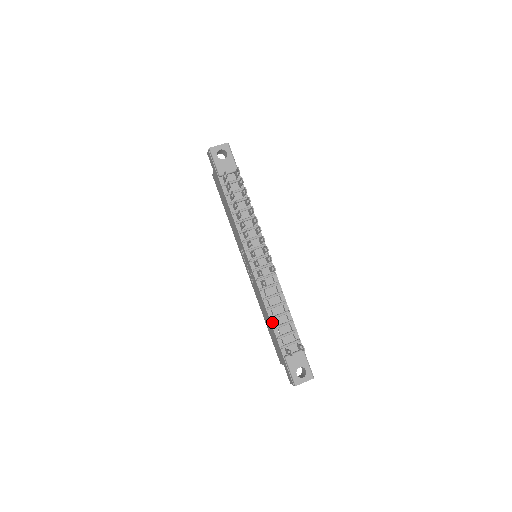
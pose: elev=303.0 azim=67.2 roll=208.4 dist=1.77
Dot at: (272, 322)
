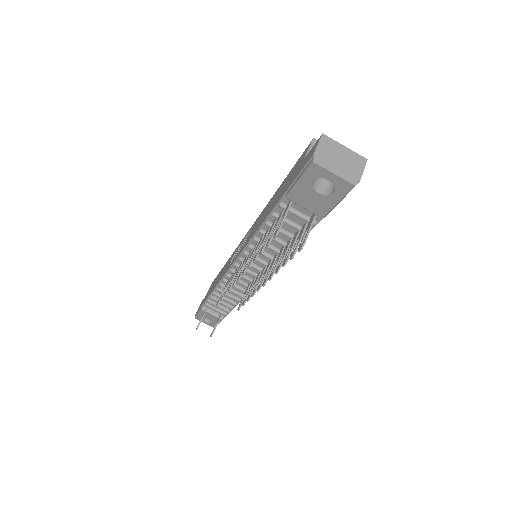
Dot at: (213, 293)
